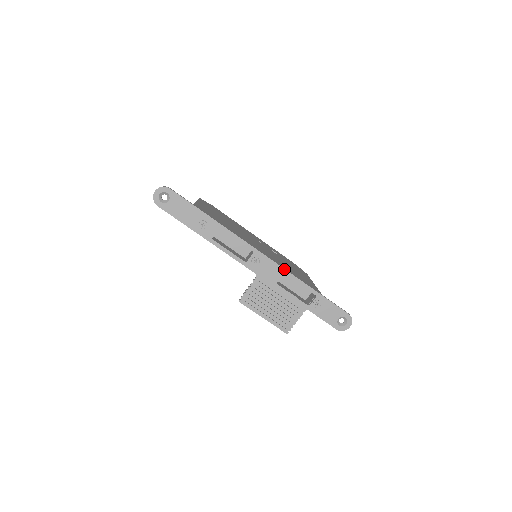
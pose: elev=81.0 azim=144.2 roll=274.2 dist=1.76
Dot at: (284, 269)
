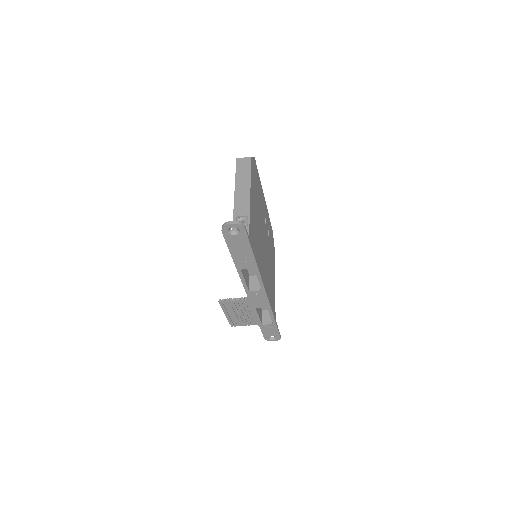
Dot at: (270, 306)
